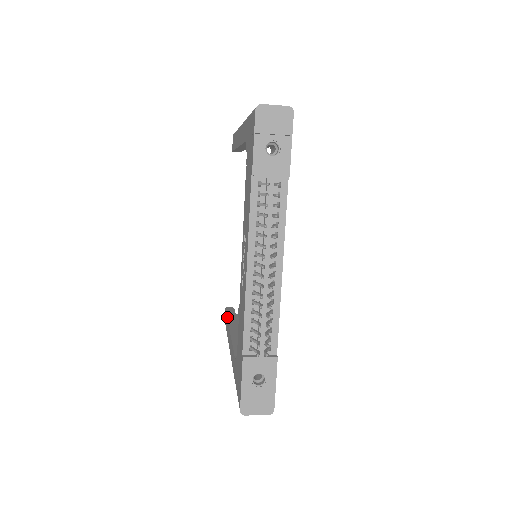
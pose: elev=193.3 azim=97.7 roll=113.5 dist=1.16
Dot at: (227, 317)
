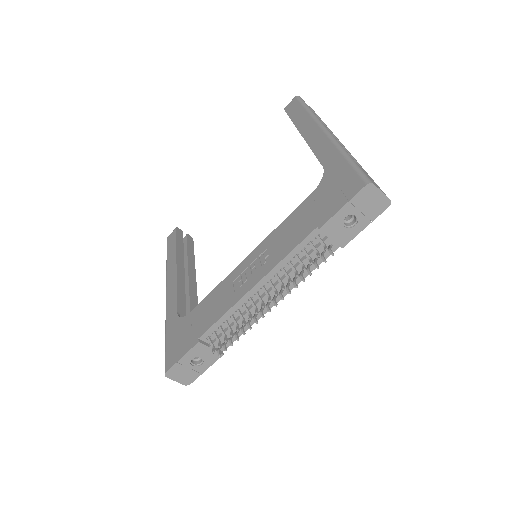
Dot at: (176, 244)
